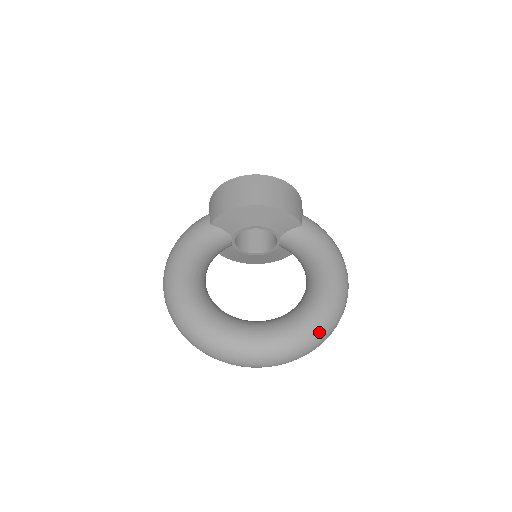
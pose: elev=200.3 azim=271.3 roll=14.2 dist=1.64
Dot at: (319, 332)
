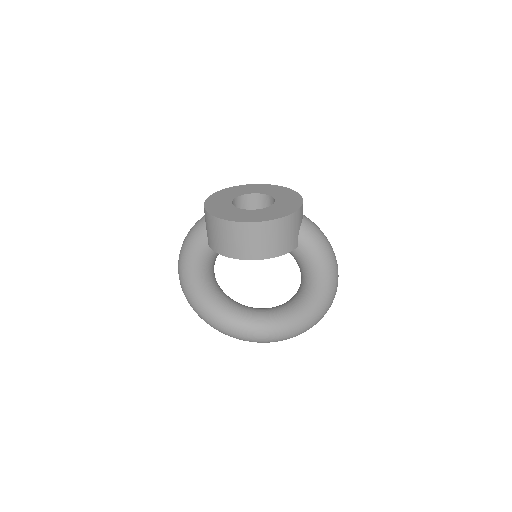
Dot at: occluded
